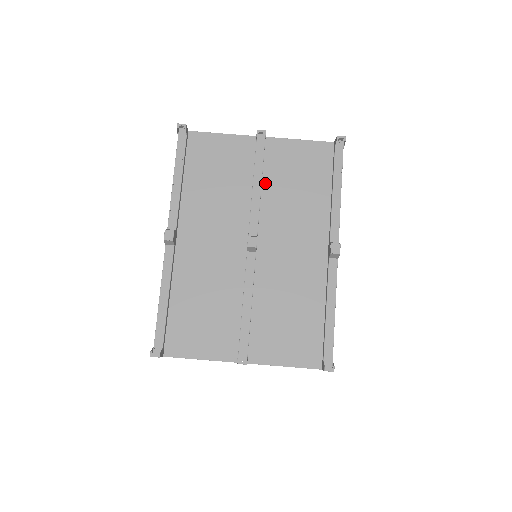
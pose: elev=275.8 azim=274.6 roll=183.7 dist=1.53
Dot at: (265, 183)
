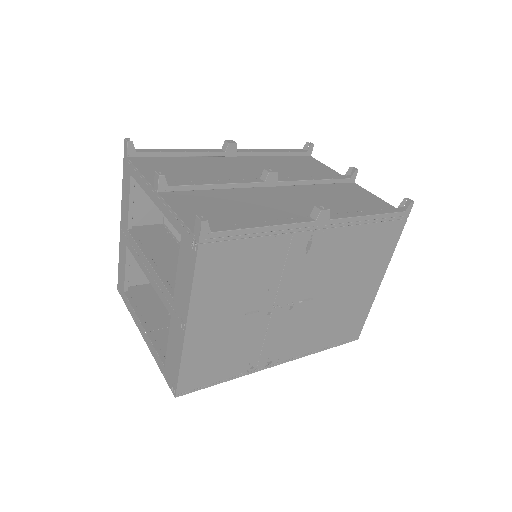
Dot at: (323, 186)
